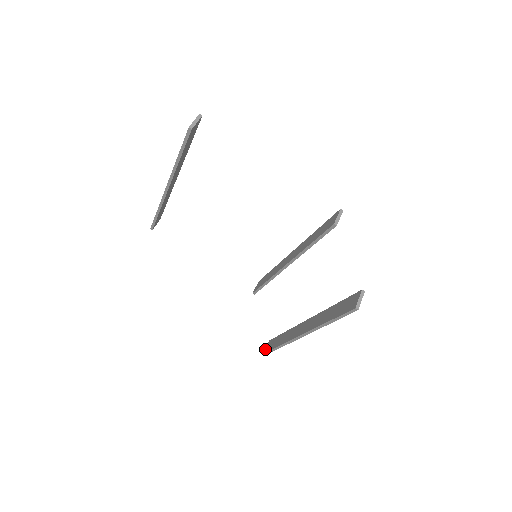
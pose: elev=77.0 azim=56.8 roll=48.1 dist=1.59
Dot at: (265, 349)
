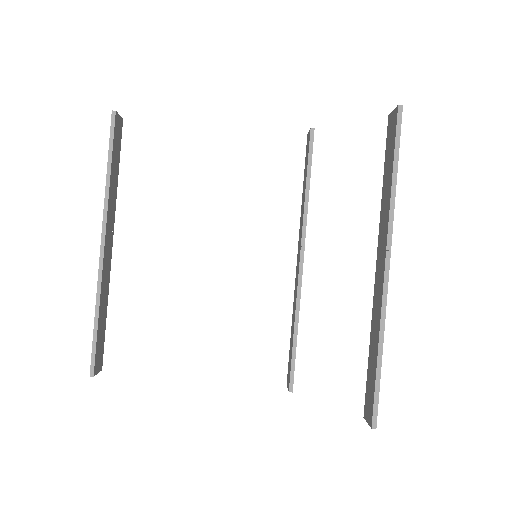
Dot at: (368, 423)
